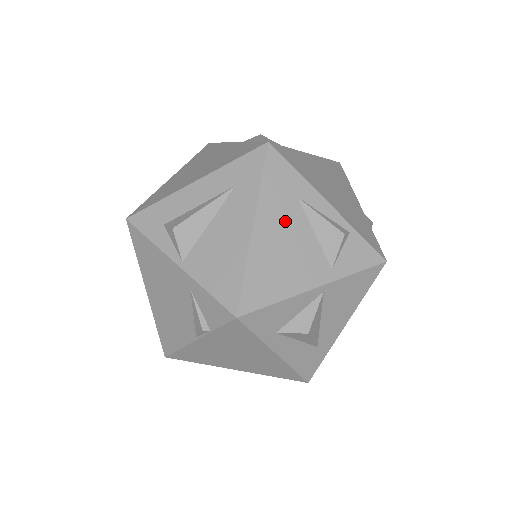
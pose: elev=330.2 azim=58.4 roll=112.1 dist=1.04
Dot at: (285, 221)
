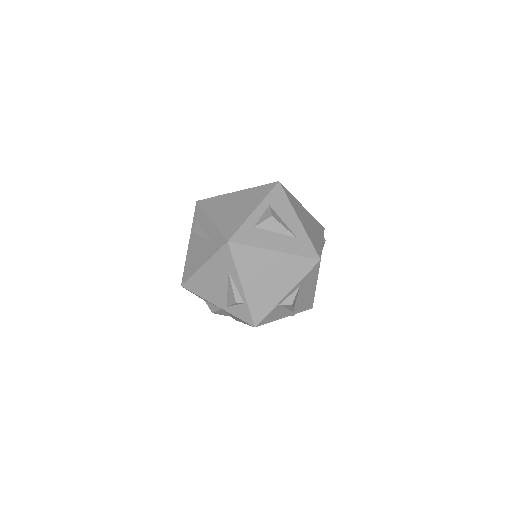
Dot at: (217, 275)
